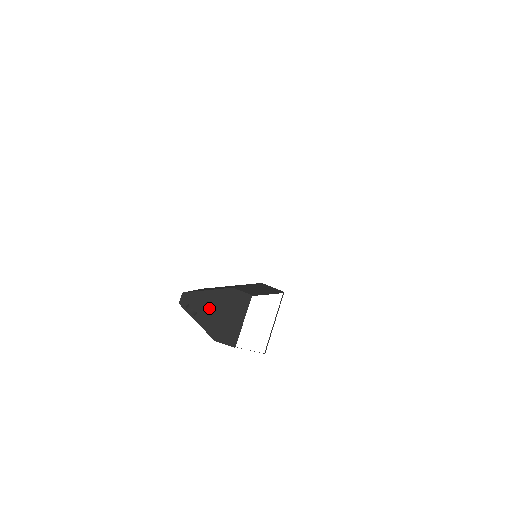
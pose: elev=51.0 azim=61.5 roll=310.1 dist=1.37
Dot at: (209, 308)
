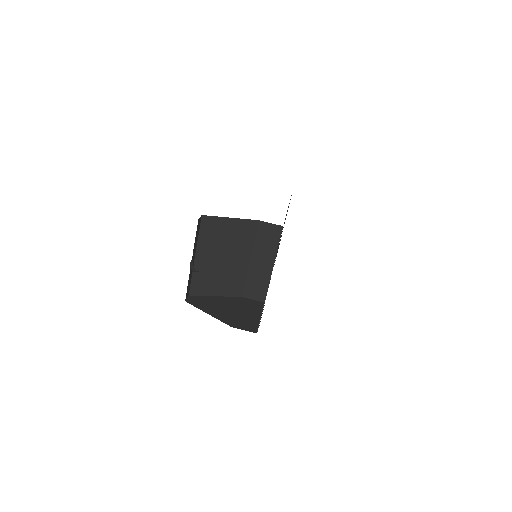
Dot at: (219, 306)
